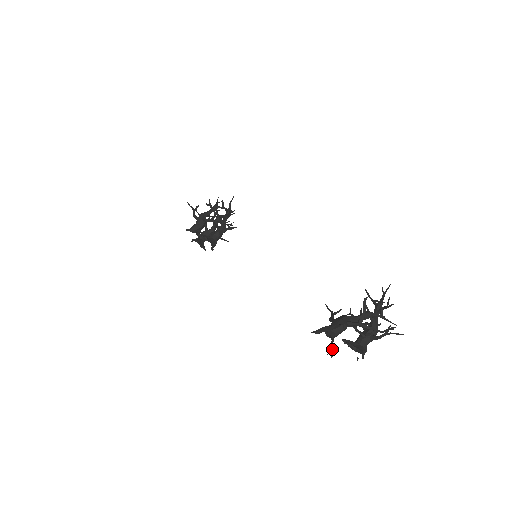
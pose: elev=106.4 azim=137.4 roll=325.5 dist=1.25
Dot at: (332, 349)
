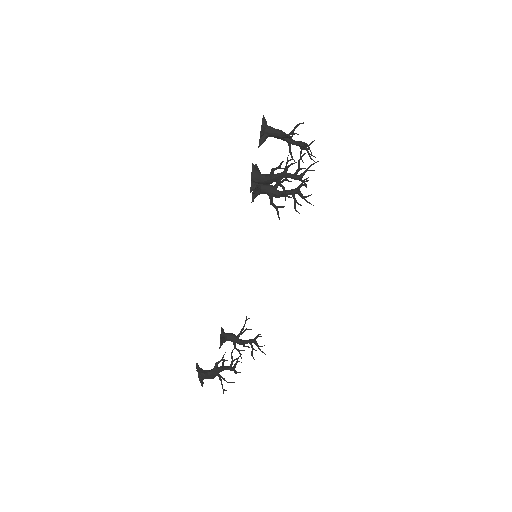
Dot at: occluded
